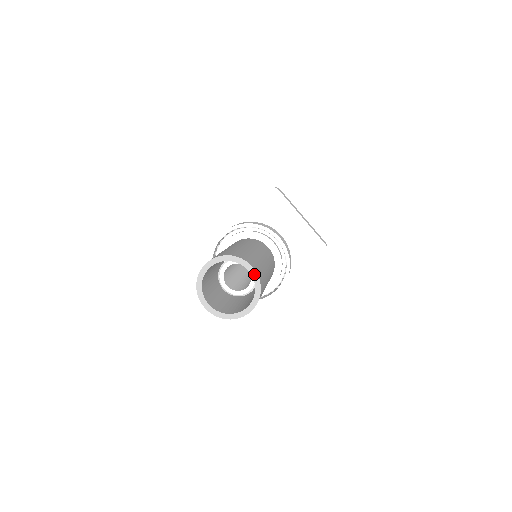
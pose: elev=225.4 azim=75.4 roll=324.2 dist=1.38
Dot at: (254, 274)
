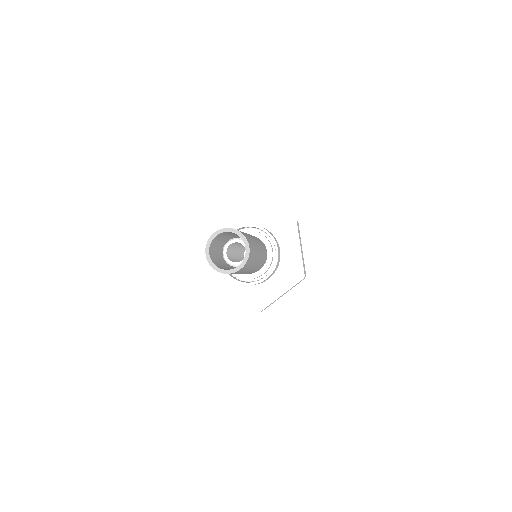
Dot at: (239, 233)
